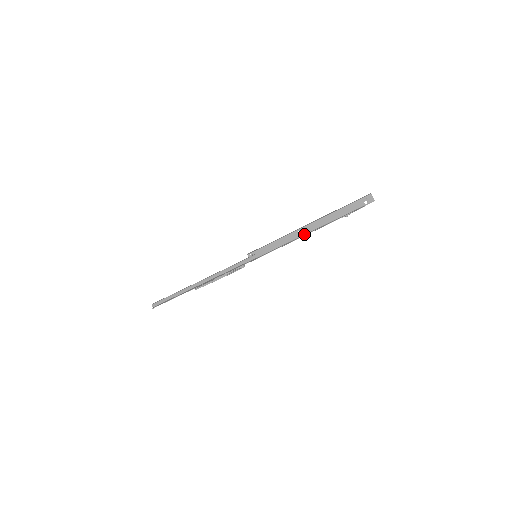
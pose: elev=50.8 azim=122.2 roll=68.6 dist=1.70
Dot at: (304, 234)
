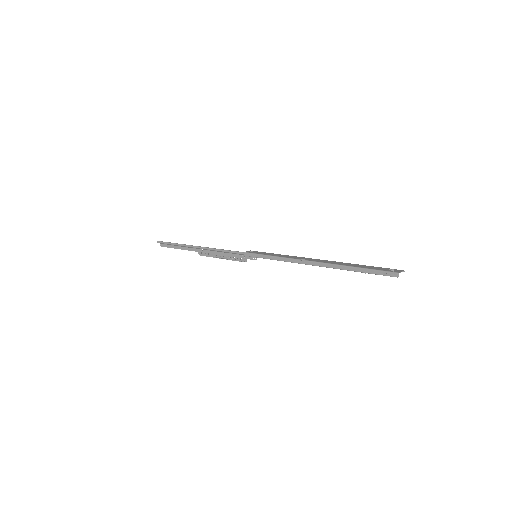
Dot at: (310, 259)
